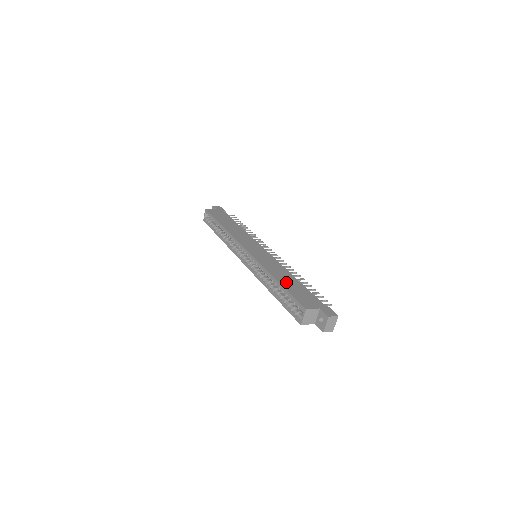
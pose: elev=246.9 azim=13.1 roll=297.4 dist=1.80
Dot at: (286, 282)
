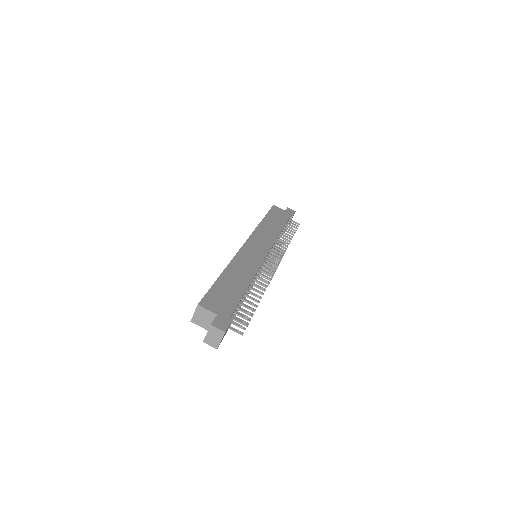
Dot at: (229, 280)
